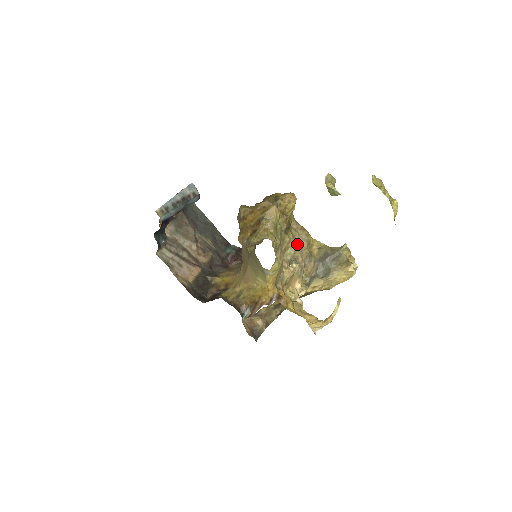
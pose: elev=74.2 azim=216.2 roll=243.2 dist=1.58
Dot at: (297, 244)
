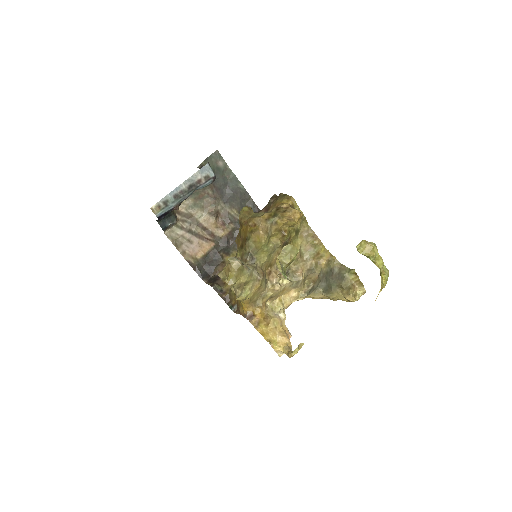
Dot at: (300, 255)
